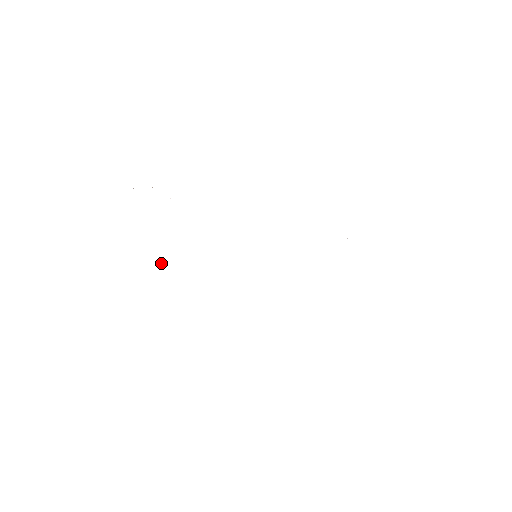
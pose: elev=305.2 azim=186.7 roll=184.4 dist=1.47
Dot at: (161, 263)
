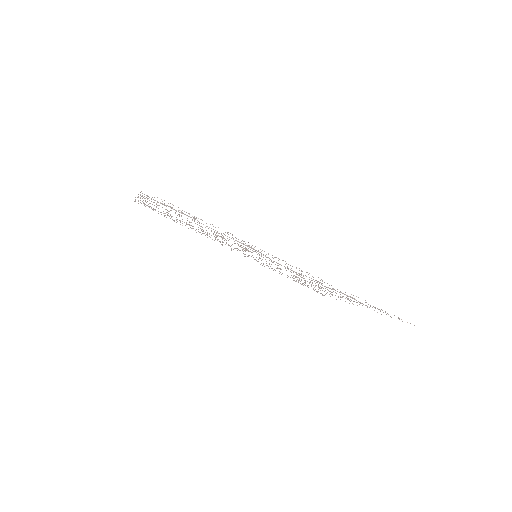
Dot at: (142, 201)
